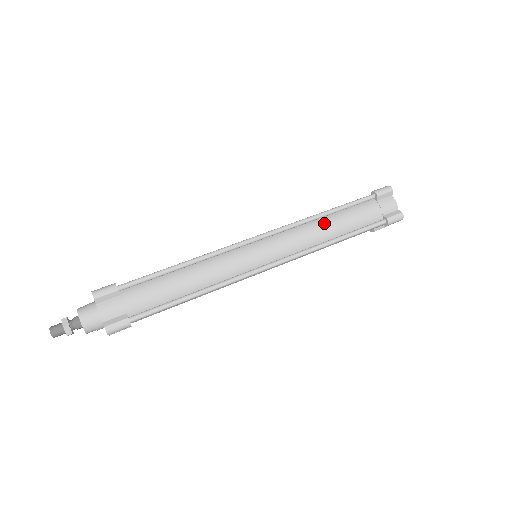
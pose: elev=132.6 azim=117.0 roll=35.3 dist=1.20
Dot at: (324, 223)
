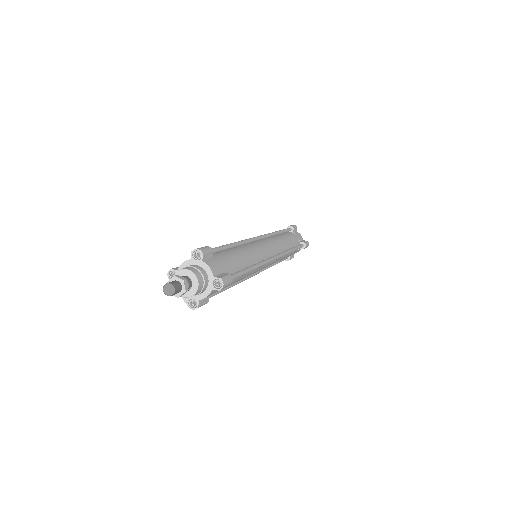
Dot at: (282, 238)
